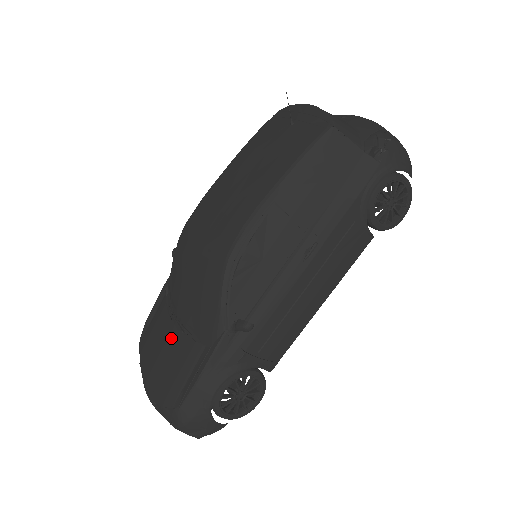
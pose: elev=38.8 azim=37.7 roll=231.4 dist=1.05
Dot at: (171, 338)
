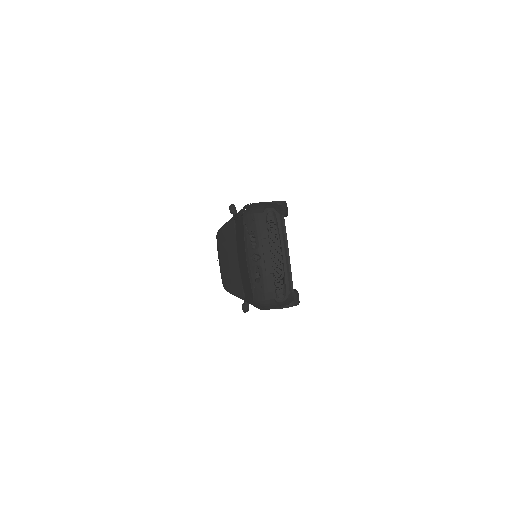
Dot at: (239, 256)
